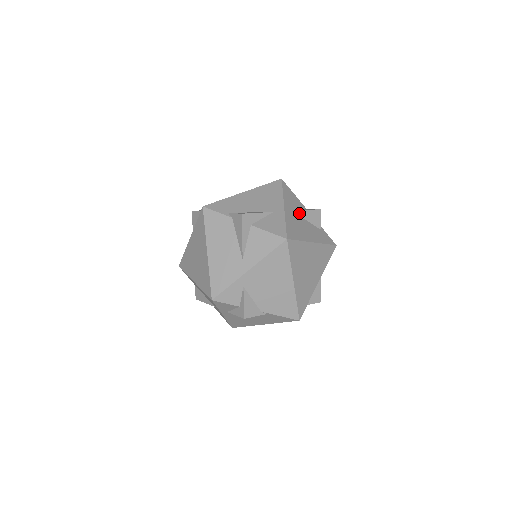
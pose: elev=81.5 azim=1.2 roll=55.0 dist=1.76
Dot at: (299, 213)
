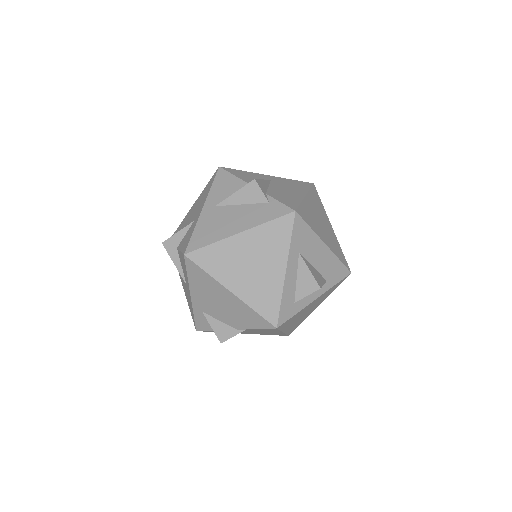
Dot at: (226, 202)
